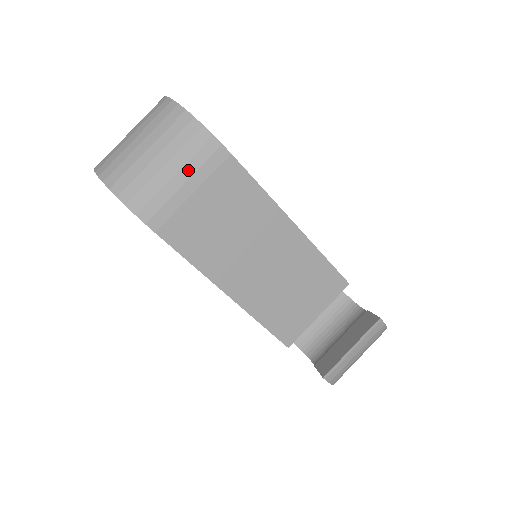
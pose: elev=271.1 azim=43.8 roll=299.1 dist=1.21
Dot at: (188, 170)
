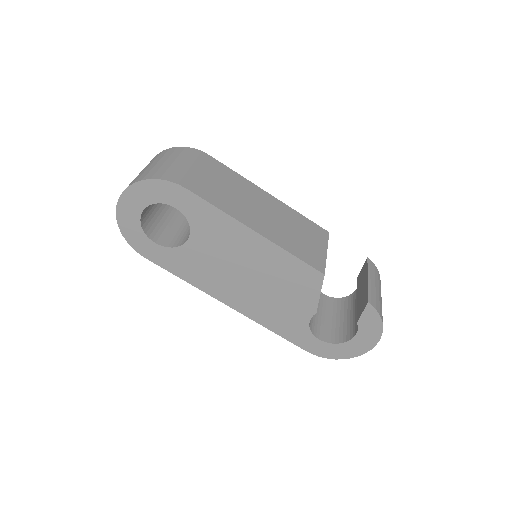
Dot at: (189, 161)
